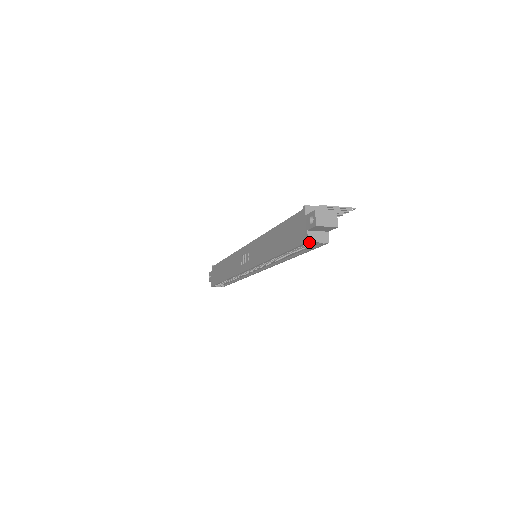
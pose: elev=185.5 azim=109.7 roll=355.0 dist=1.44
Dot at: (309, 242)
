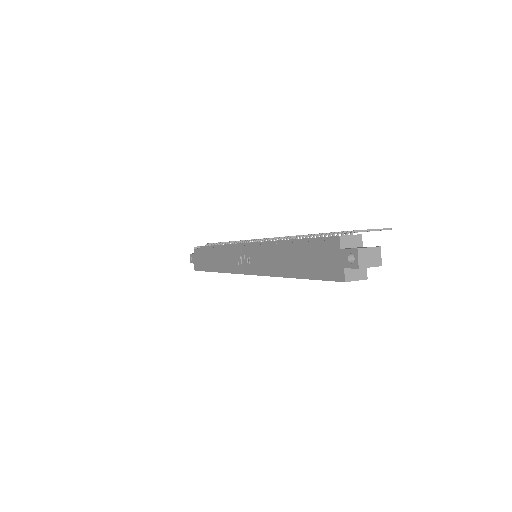
Dot at: (346, 281)
